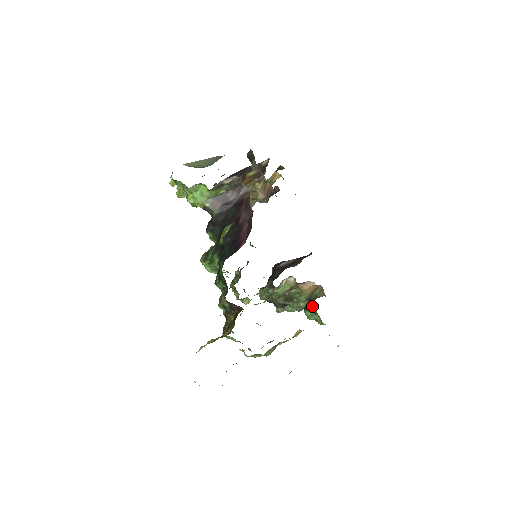
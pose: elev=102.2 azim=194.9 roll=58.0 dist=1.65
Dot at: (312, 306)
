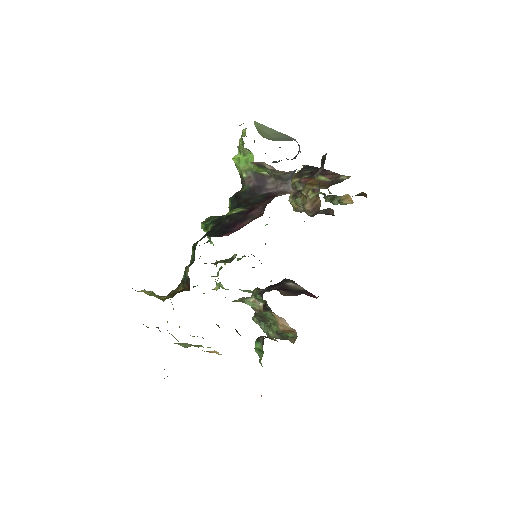
Dot at: (263, 342)
